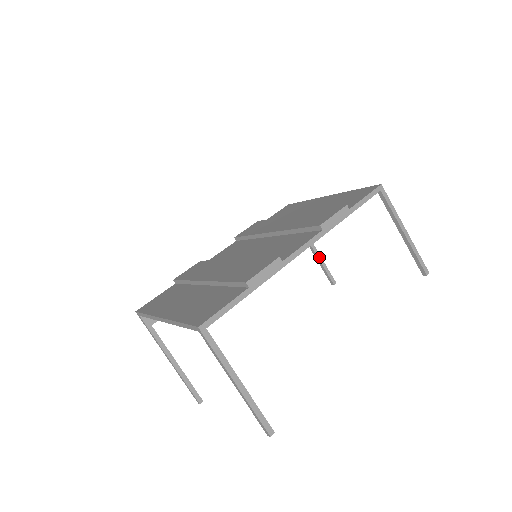
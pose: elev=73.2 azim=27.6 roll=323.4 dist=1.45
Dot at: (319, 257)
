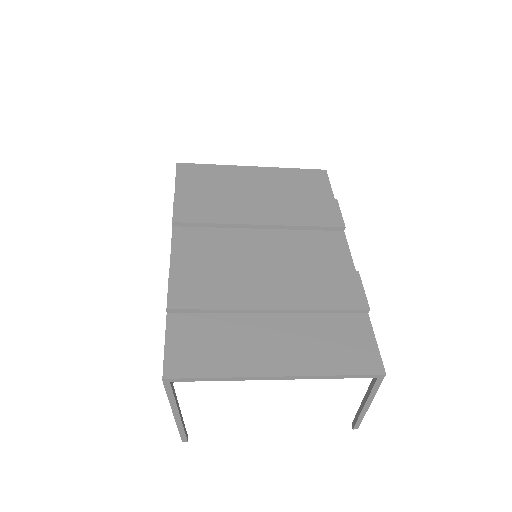
Dot at: occluded
